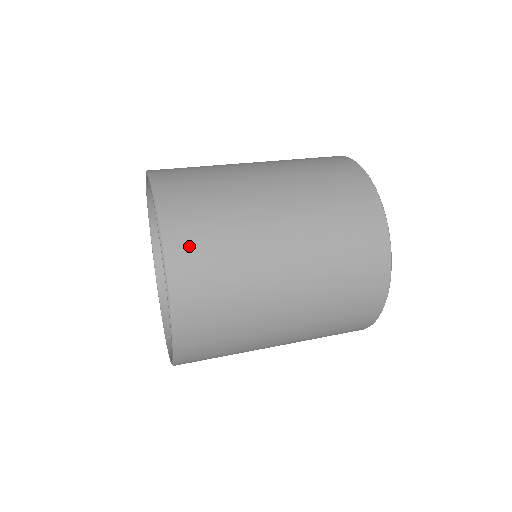
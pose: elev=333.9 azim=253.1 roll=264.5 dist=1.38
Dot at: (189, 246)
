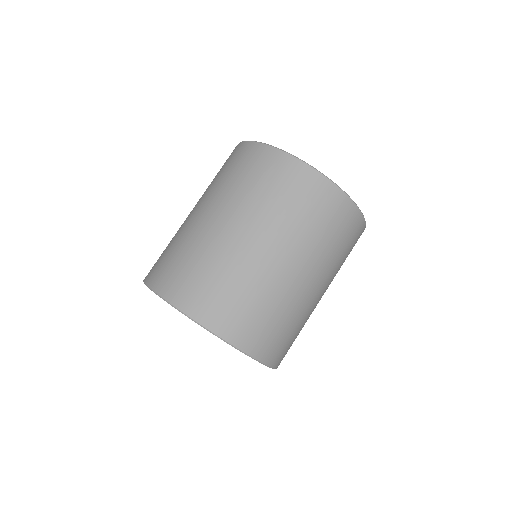
Dot at: (216, 310)
